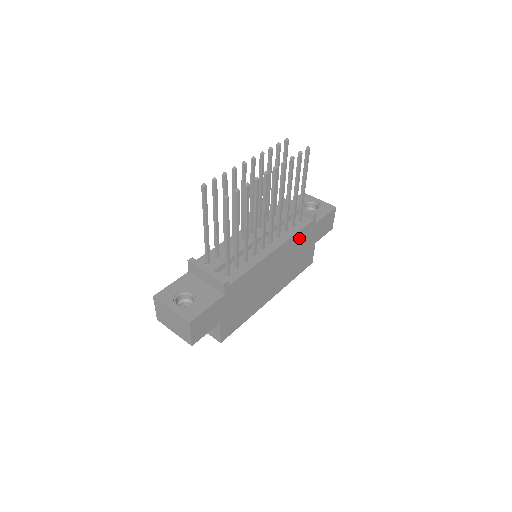
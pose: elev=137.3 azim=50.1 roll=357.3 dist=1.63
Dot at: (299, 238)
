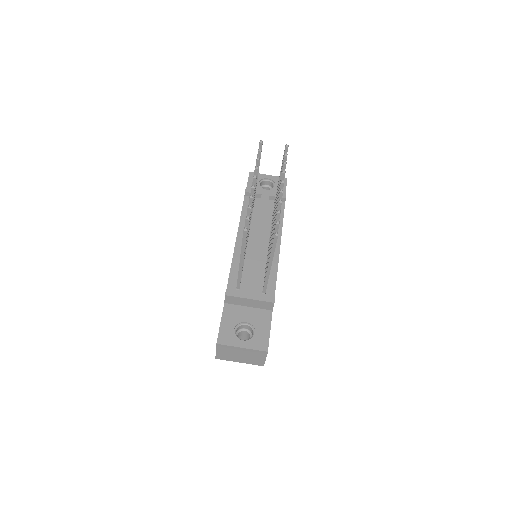
Dot at: occluded
